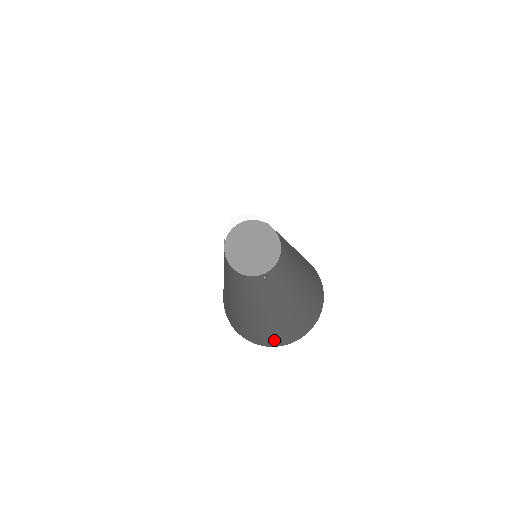
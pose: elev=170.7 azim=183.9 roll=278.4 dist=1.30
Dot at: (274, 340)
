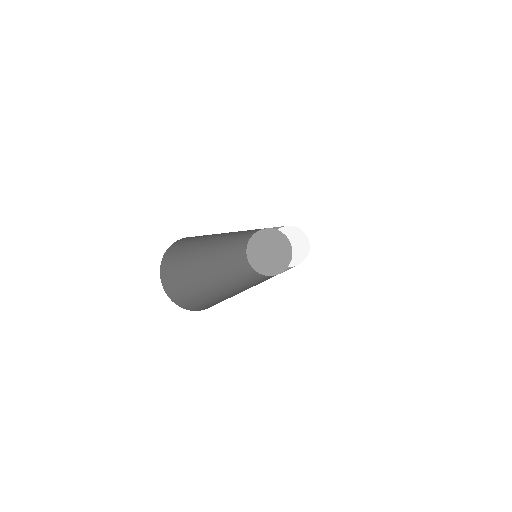
Dot at: (173, 291)
